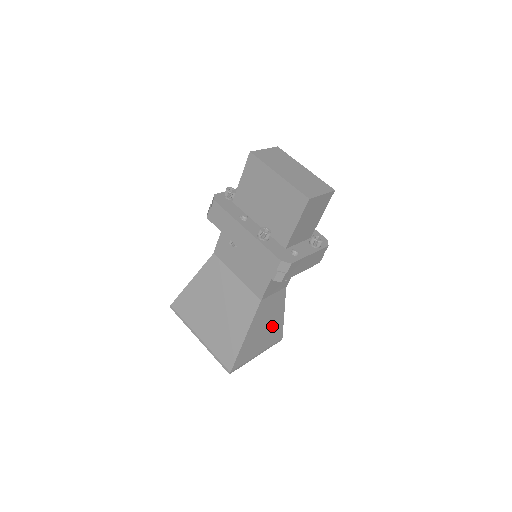
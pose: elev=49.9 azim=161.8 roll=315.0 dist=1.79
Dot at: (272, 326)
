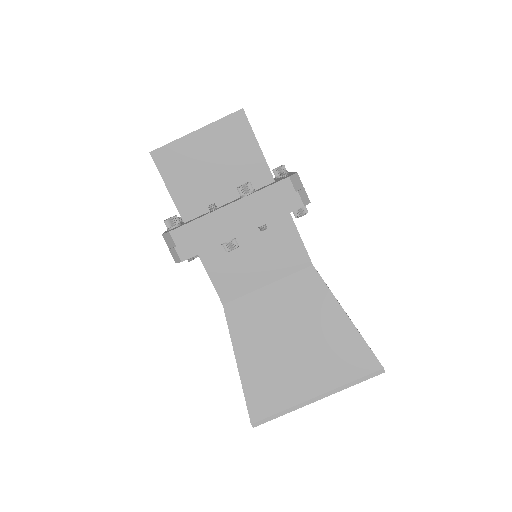
Dot at: occluded
